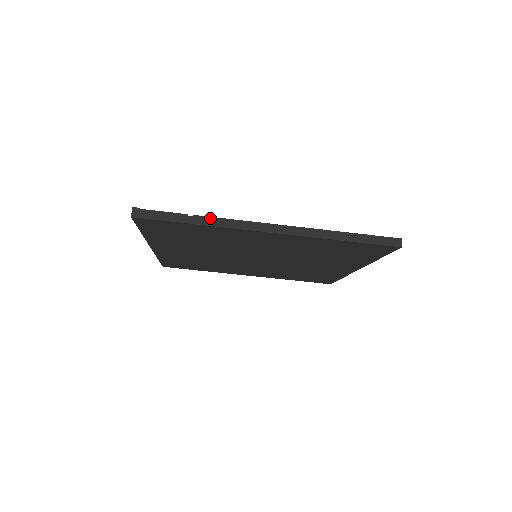
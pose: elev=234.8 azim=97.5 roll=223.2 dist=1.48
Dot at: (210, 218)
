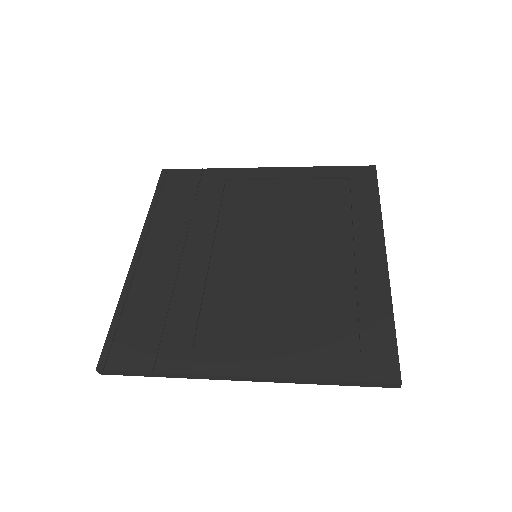
Dot at: (176, 374)
